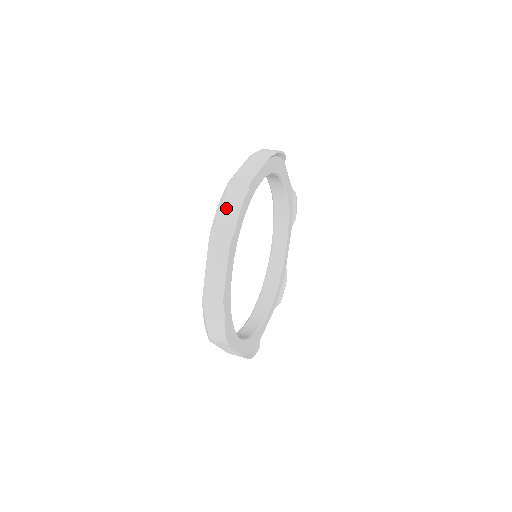
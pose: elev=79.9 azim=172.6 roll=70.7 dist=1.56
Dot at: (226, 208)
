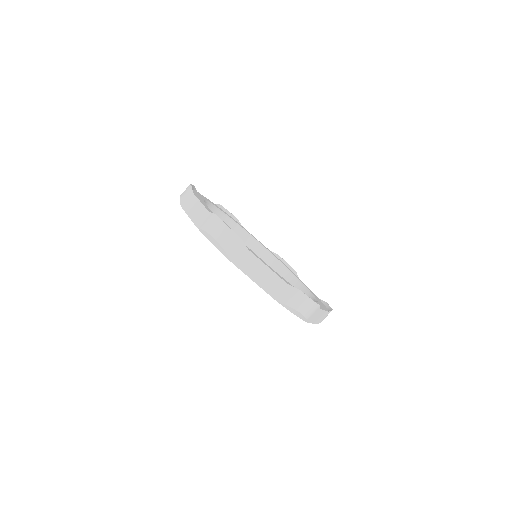
Dot at: (219, 237)
